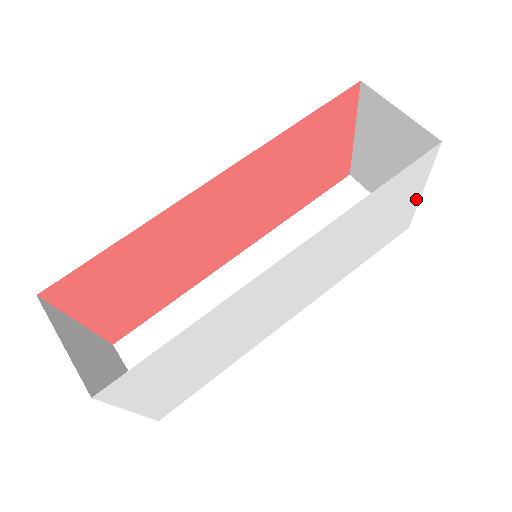
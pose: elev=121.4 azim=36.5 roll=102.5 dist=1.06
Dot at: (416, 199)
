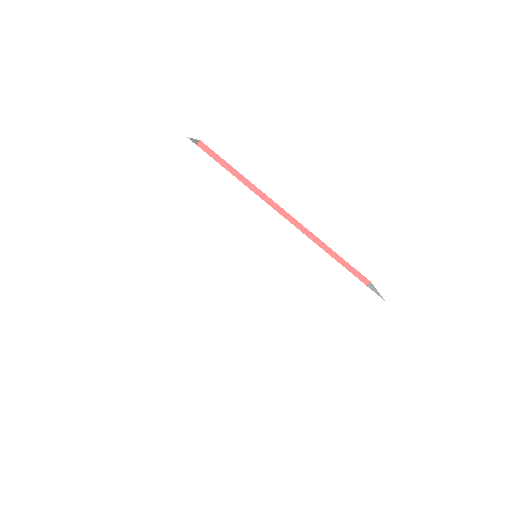
Dot at: (342, 342)
